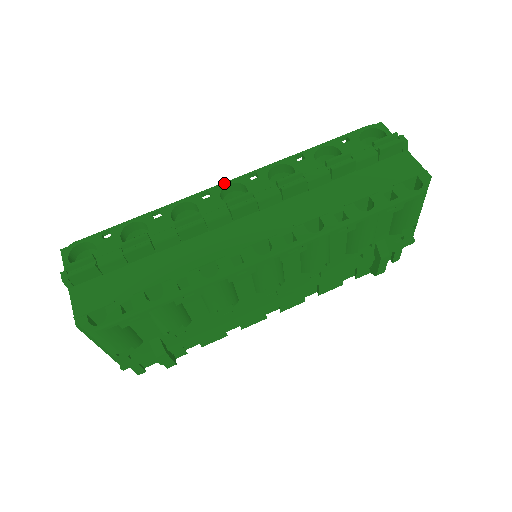
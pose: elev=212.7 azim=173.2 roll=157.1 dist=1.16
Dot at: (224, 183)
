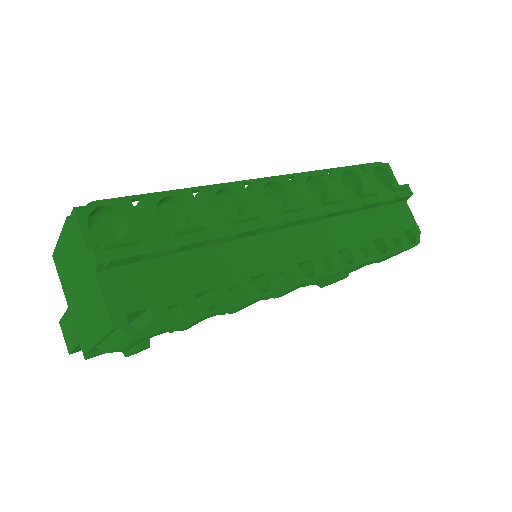
Dot at: (266, 178)
